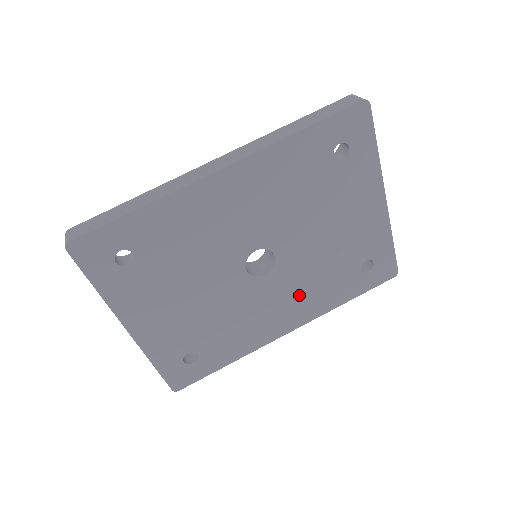
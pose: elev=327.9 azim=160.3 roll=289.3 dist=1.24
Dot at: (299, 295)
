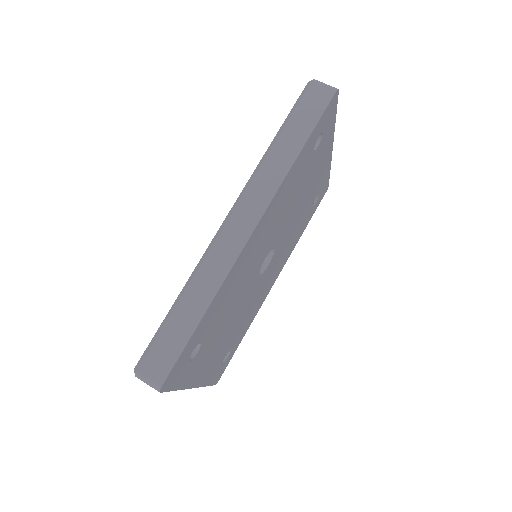
Dot at: (282, 256)
